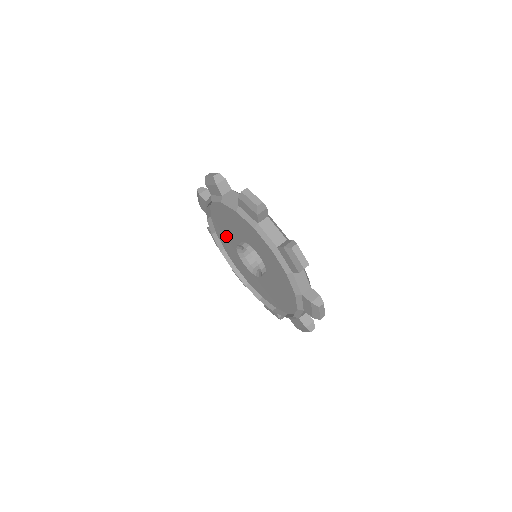
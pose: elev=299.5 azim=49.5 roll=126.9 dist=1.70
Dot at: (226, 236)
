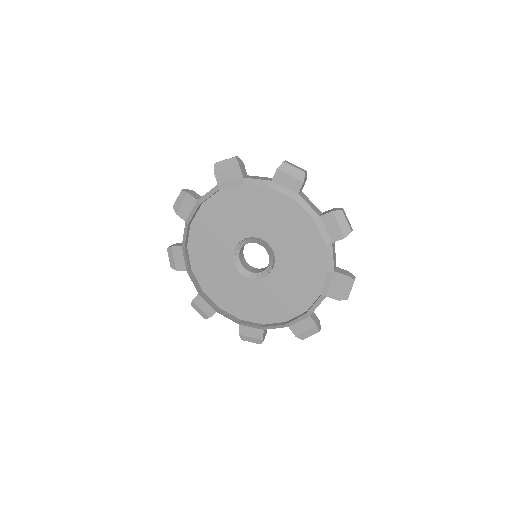
Dot at: (239, 297)
